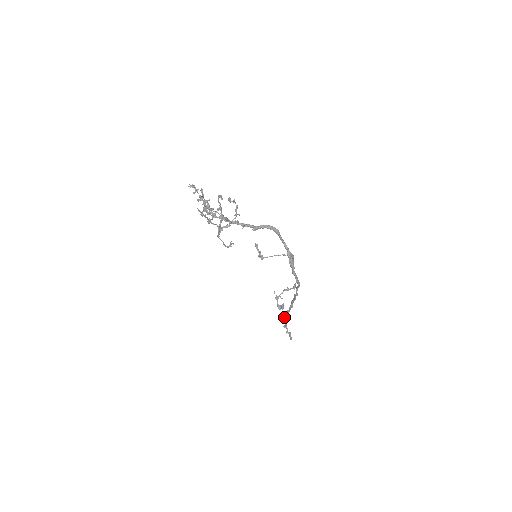
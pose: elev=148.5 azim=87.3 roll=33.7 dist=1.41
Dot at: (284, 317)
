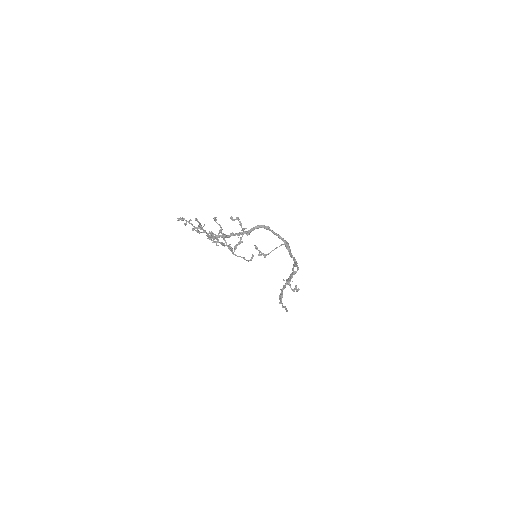
Dot at: (279, 295)
